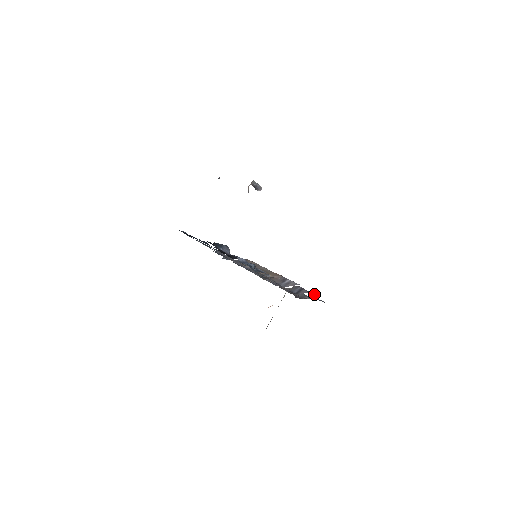
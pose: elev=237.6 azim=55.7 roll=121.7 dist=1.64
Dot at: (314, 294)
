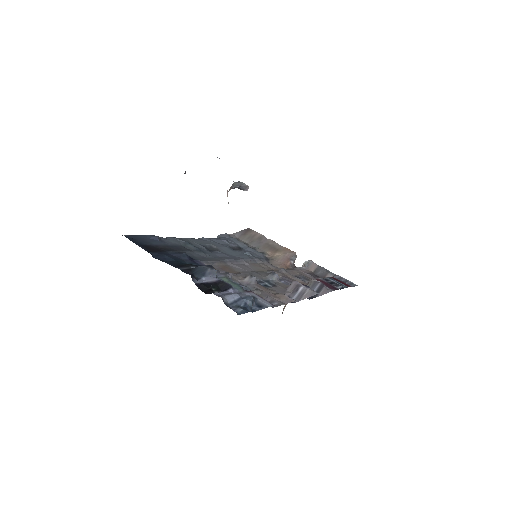
Dot at: (338, 287)
